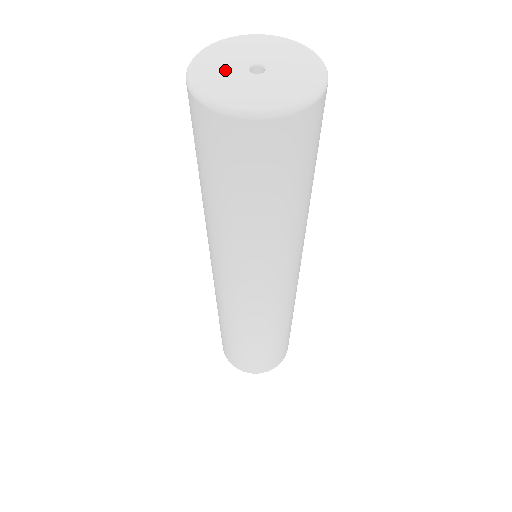
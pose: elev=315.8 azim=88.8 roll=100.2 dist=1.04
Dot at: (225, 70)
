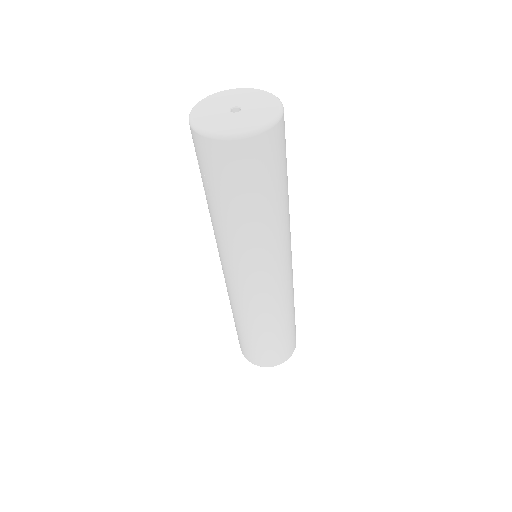
Dot at: (215, 115)
